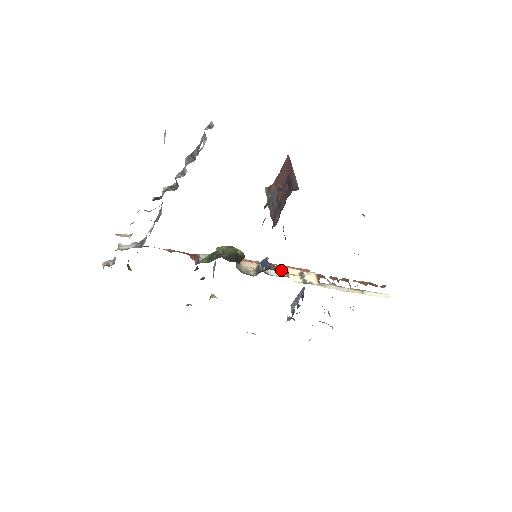
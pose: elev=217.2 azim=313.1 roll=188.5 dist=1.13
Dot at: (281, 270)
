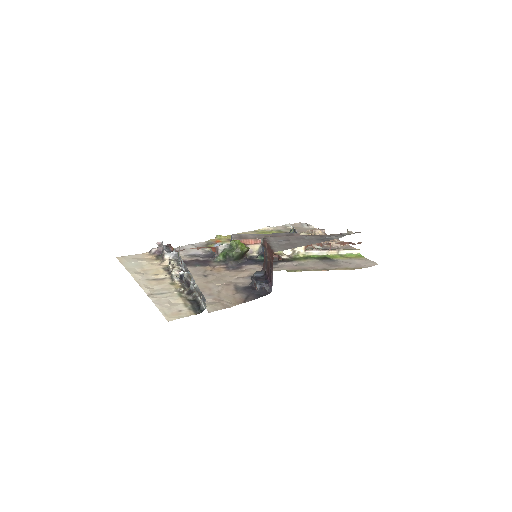
Dot at: (274, 259)
